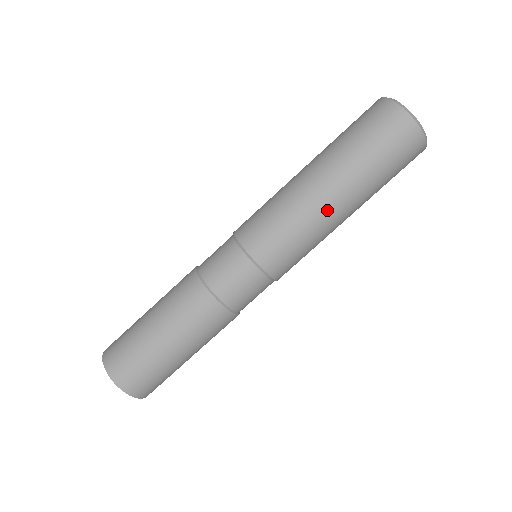
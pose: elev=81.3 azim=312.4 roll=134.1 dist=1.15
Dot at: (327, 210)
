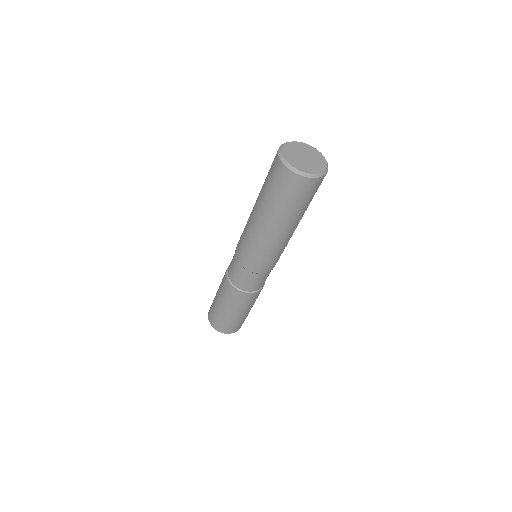
Dot at: (289, 236)
